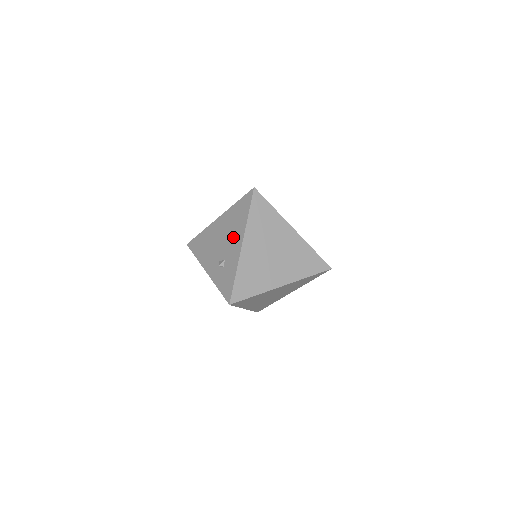
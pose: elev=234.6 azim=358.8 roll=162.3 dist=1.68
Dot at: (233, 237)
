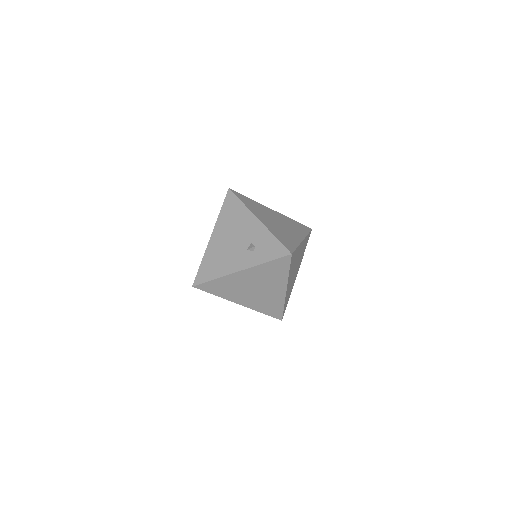
Dot at: (243, 225)
